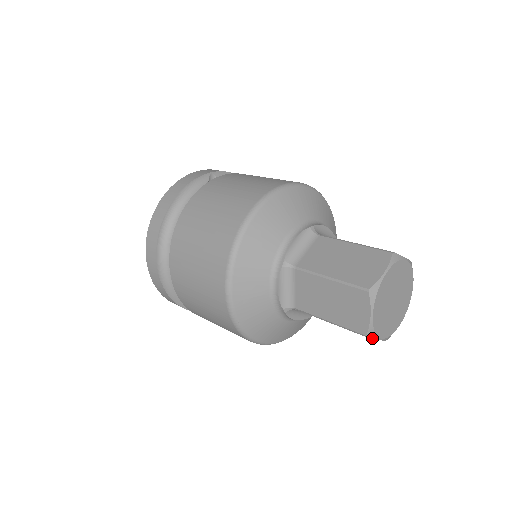
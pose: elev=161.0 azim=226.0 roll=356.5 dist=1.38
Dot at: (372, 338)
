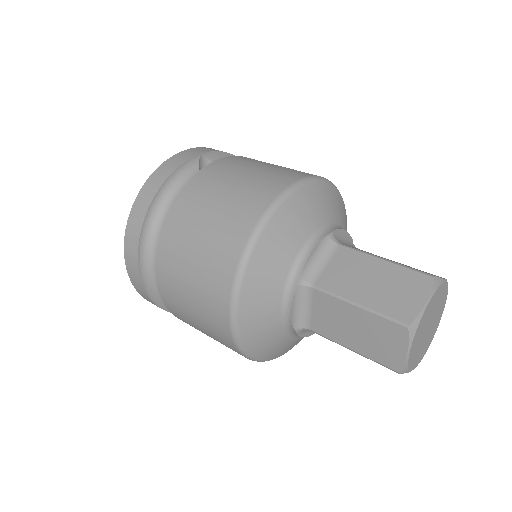
Dot at: (403, 373)
